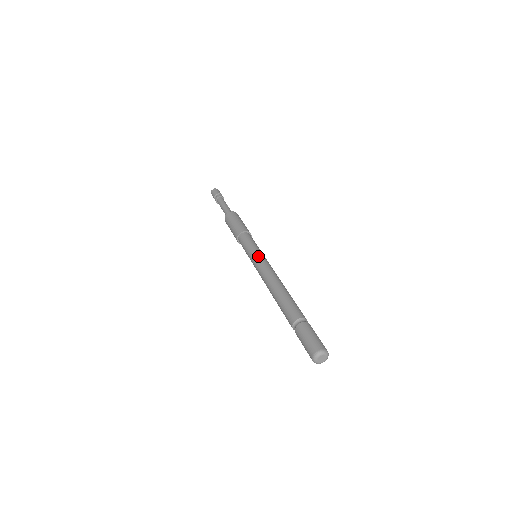
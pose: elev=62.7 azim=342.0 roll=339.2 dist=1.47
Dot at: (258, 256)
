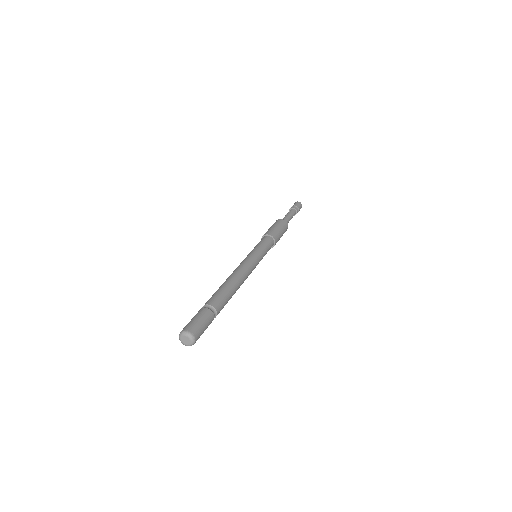
Dot at: occluded
